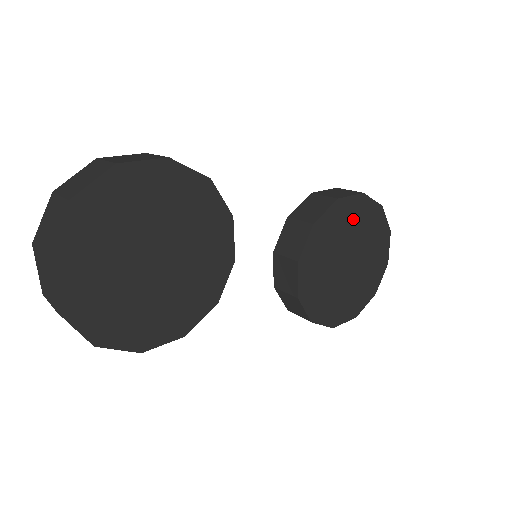
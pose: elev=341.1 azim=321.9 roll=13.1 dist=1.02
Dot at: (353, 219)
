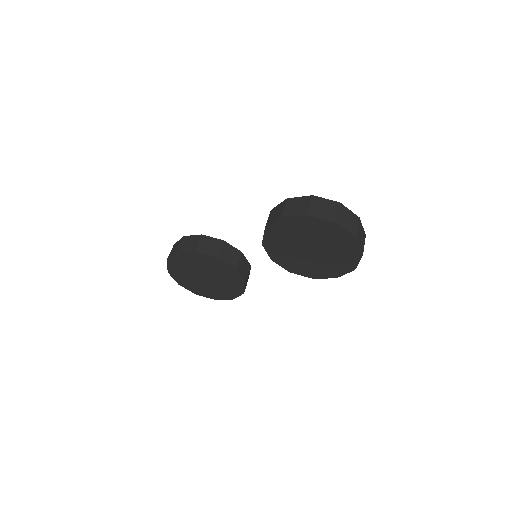
Dot at: (289, 231)
